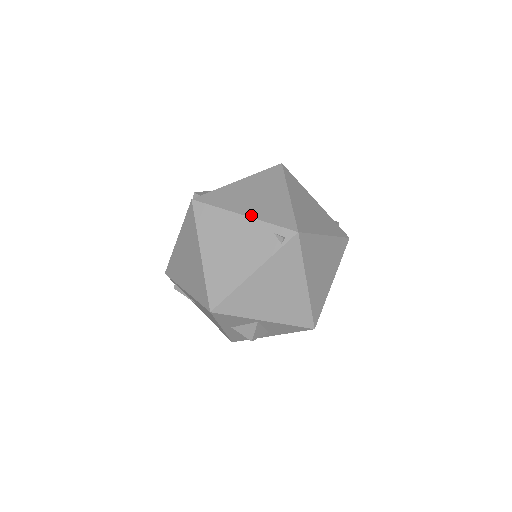
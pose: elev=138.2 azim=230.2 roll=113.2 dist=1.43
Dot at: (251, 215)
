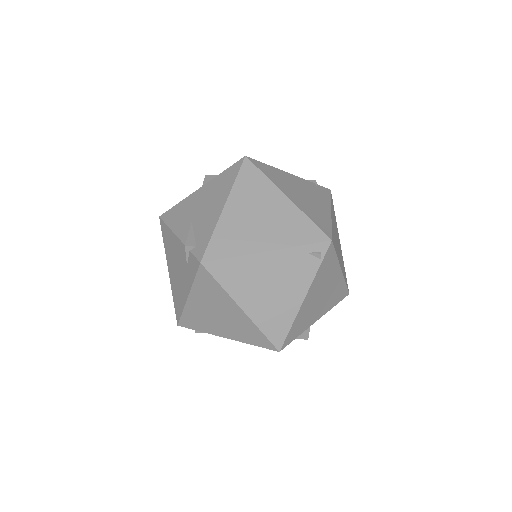
Dot at: (275, 247)
